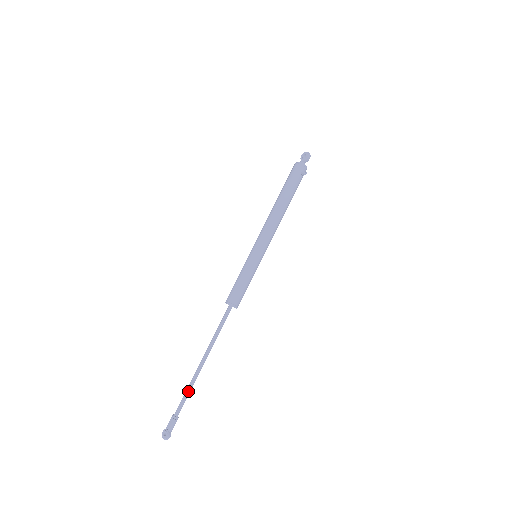
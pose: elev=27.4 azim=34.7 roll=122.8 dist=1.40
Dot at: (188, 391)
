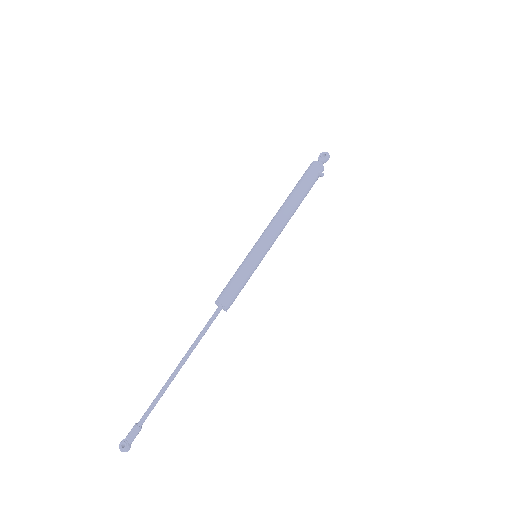
Dot at: (158, 398)
